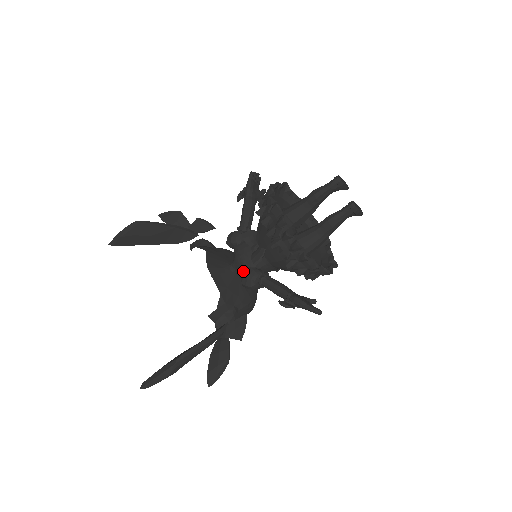
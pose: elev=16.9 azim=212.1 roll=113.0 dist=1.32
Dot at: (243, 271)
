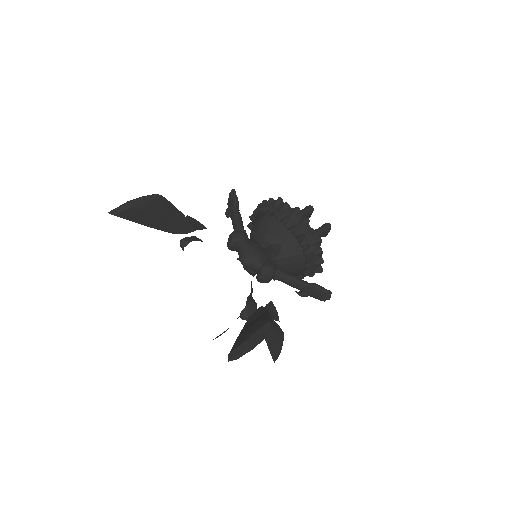
Dot at: (261, 263)
